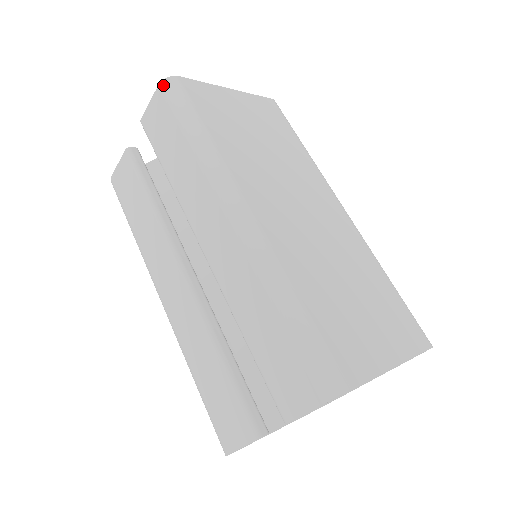
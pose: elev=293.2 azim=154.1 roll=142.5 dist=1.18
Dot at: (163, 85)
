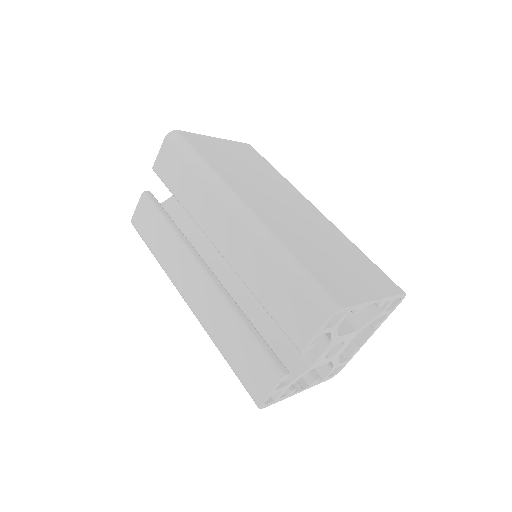
Dot at: (168, 137)
